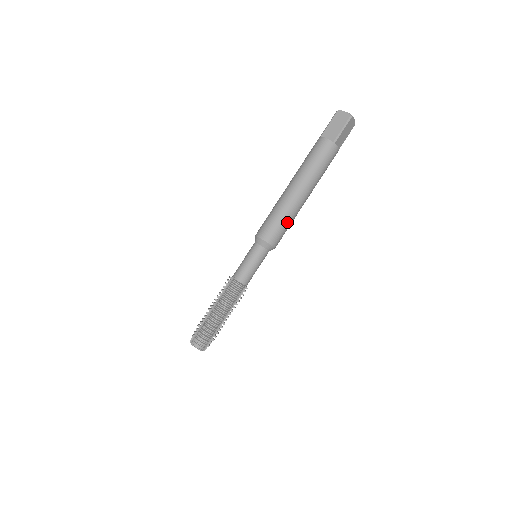
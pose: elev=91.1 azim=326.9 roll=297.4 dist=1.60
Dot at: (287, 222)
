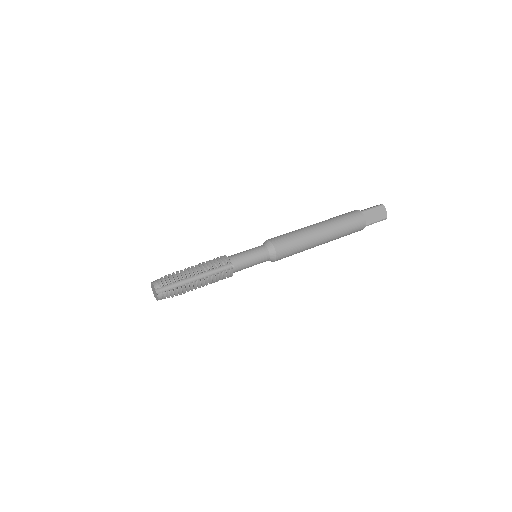
Dot at: (296, 238)
